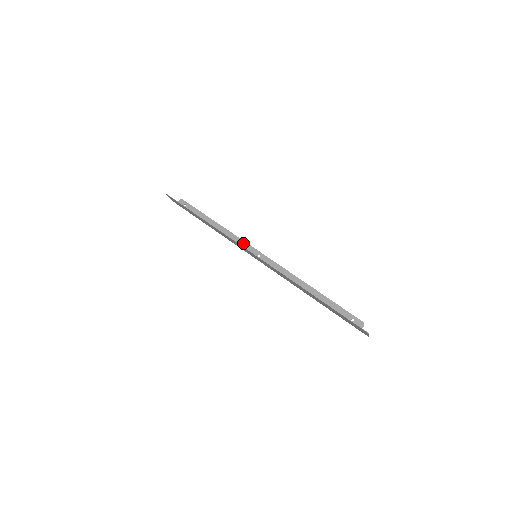
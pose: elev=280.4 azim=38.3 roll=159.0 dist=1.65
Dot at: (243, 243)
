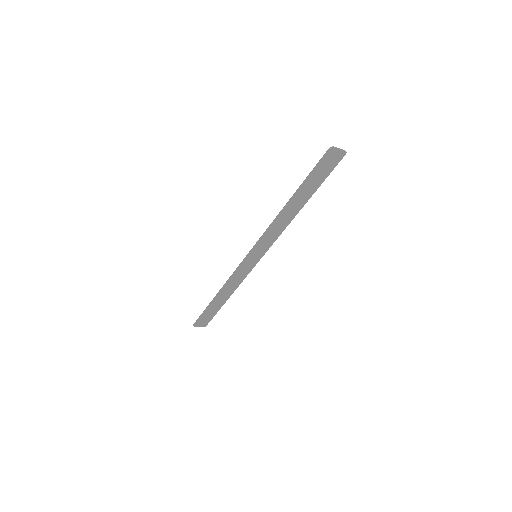
Dot at: occluded
